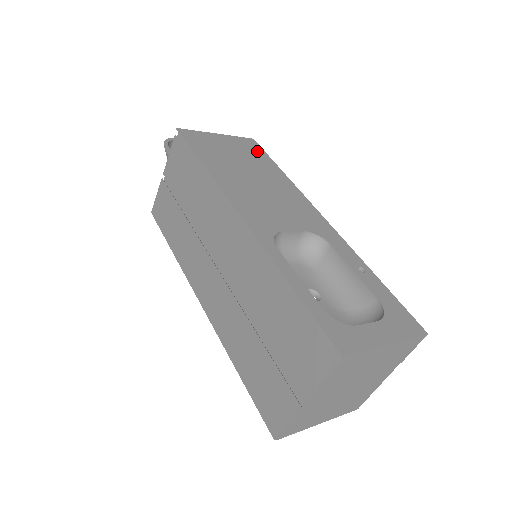
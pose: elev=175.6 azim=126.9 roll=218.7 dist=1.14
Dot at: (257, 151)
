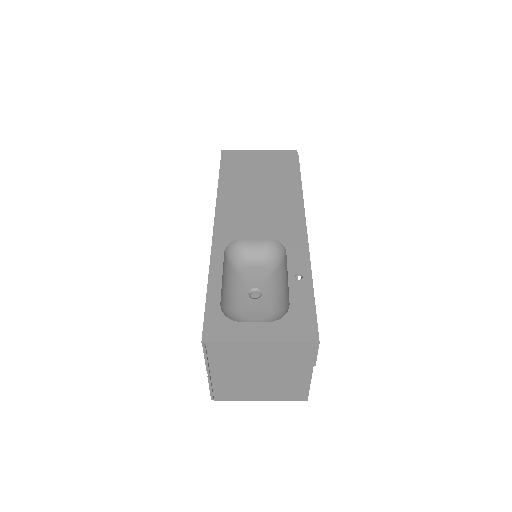
Dot at: (289, 163)
